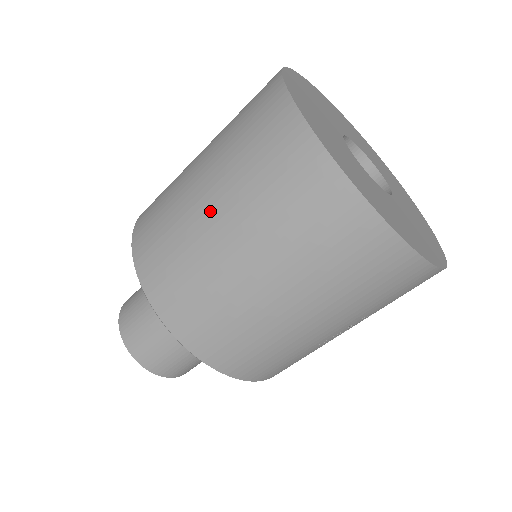
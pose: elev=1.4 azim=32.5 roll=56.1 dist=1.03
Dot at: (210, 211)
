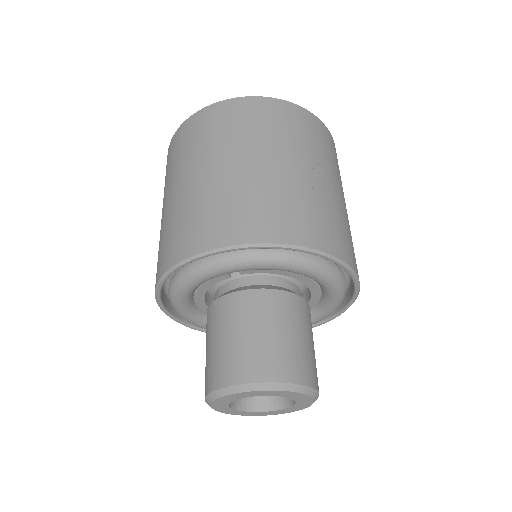
Dot at: (169, 198)
